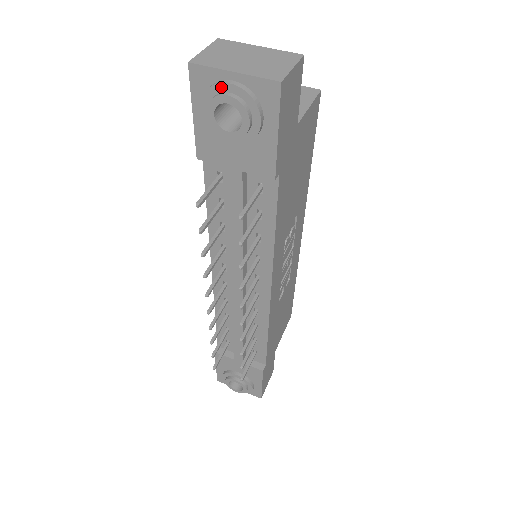
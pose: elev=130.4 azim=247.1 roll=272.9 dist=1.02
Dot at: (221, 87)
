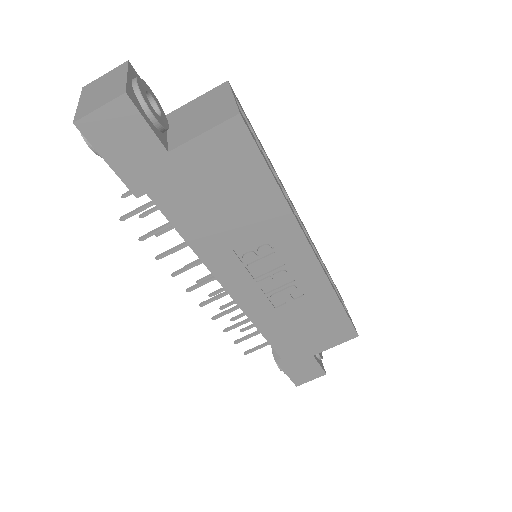
Dot at: occluded
